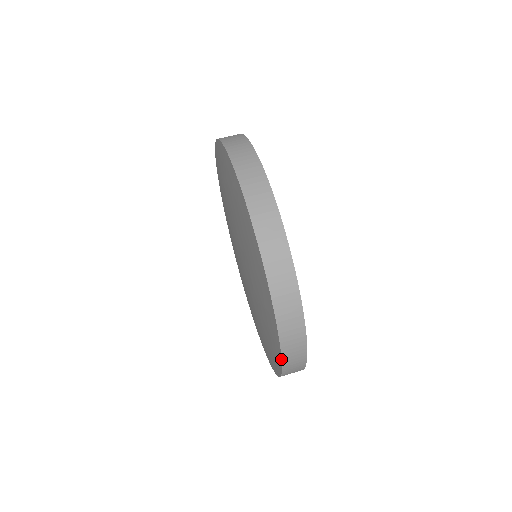
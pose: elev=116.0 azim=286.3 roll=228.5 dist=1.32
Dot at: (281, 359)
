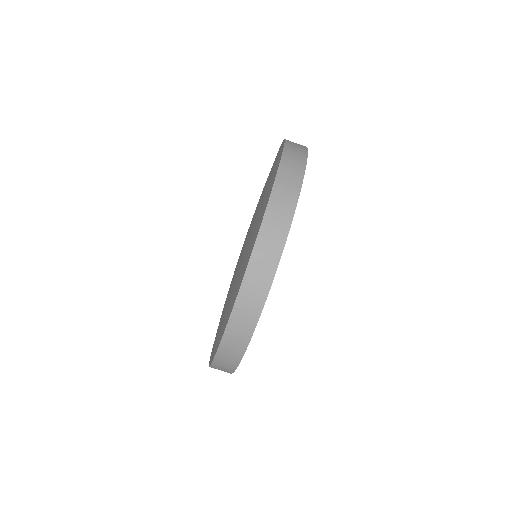
Dot at: occluded
